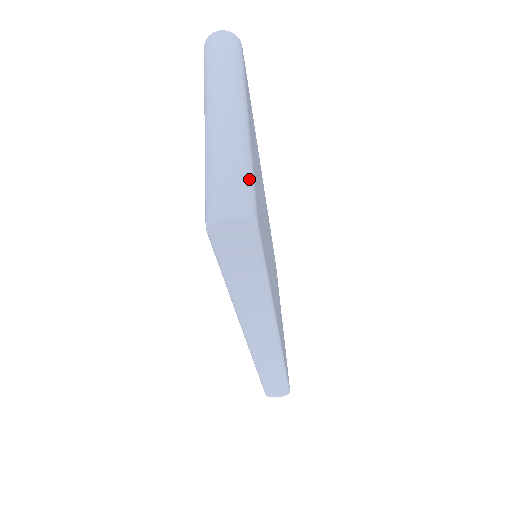
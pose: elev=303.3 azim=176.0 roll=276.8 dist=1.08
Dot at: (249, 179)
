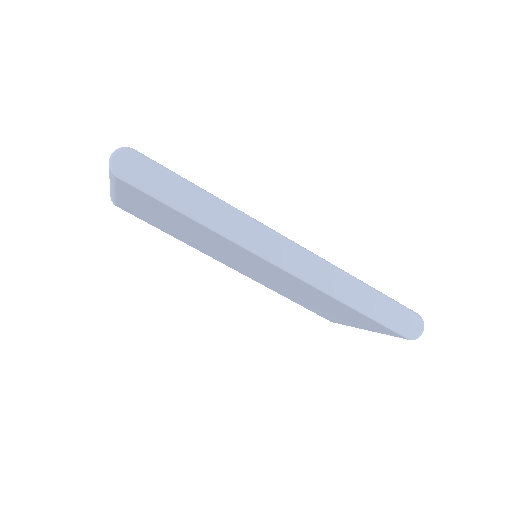
Dot at: occluded
